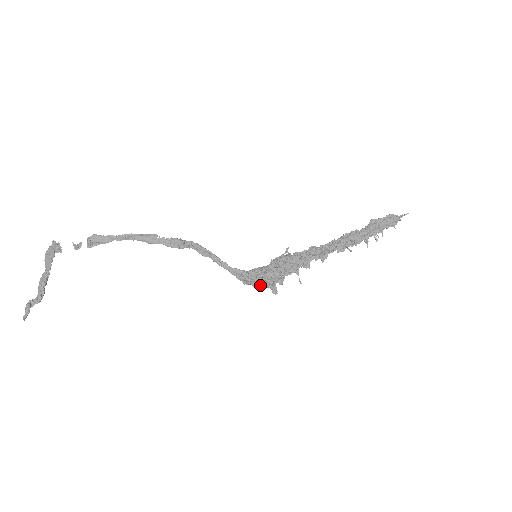
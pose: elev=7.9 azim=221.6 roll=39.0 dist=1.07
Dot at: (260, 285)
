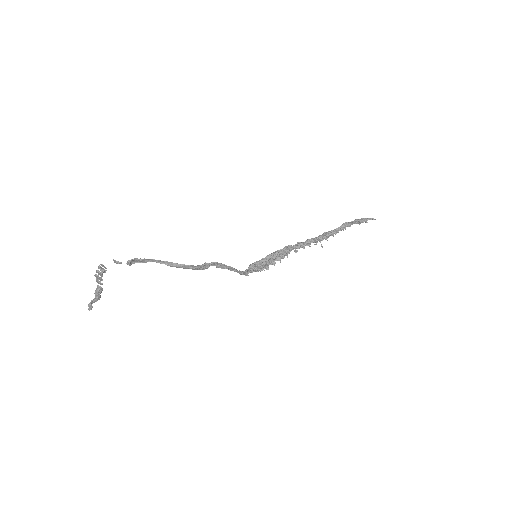
Dot at: occluded
